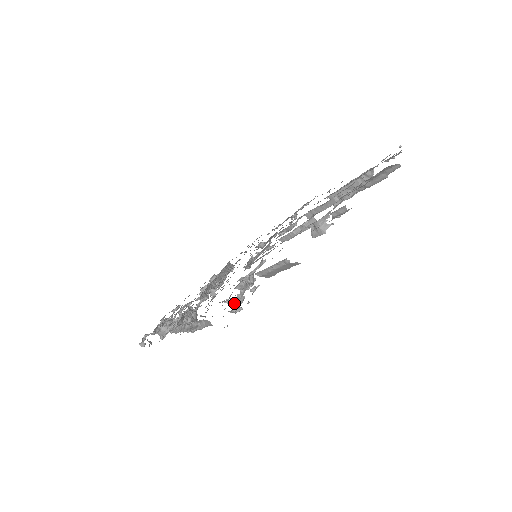
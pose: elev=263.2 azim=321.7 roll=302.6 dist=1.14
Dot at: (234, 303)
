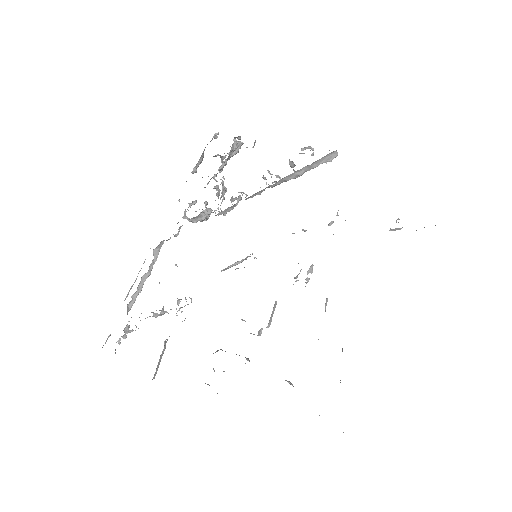
Dot at: (122, 336)
